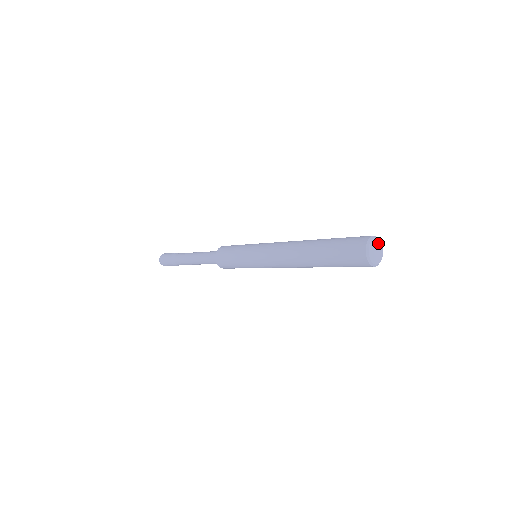
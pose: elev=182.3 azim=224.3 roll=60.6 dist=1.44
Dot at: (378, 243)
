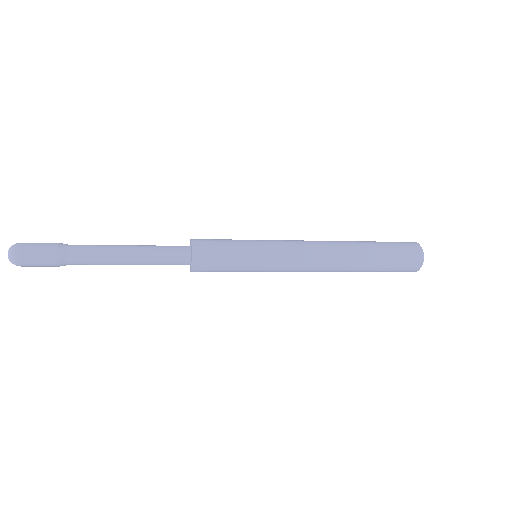
Dot at: occluded
